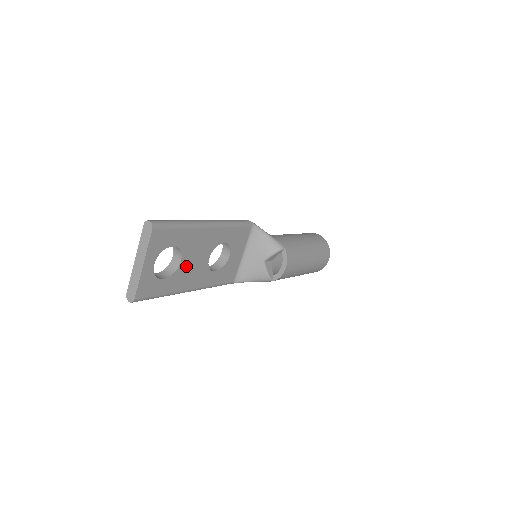
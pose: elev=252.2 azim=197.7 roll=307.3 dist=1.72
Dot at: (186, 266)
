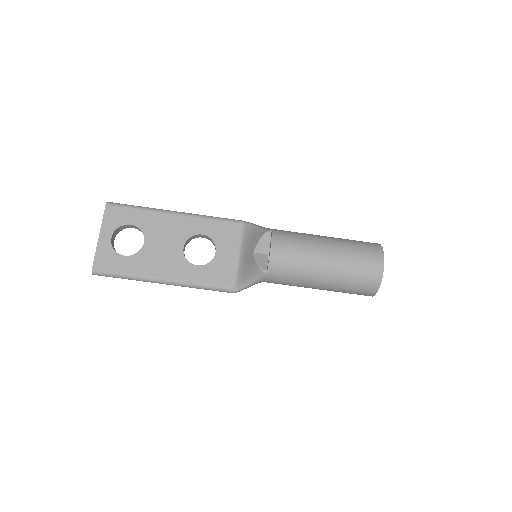
Dot at: (152, 249)
